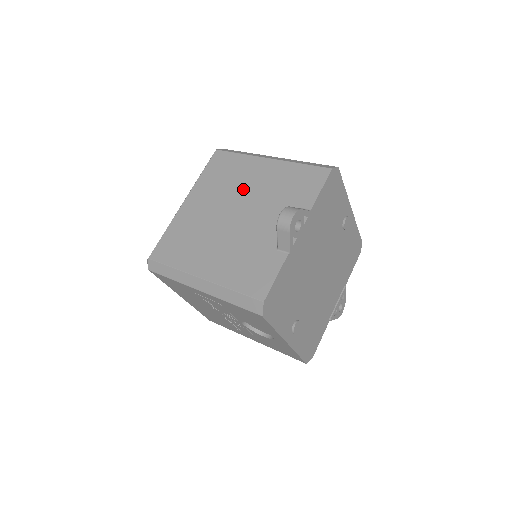
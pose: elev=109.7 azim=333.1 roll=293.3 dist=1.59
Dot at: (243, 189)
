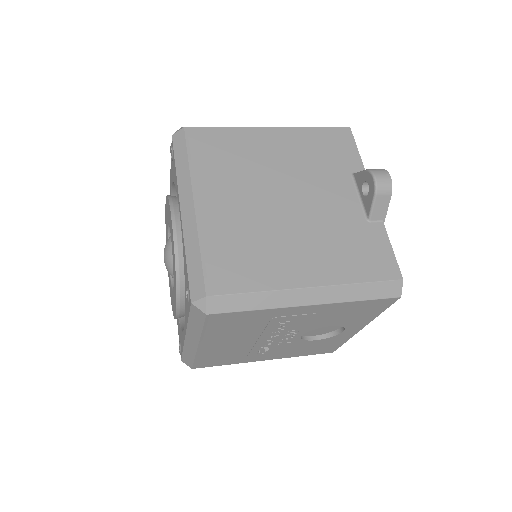
Dot at: (269, 168)
